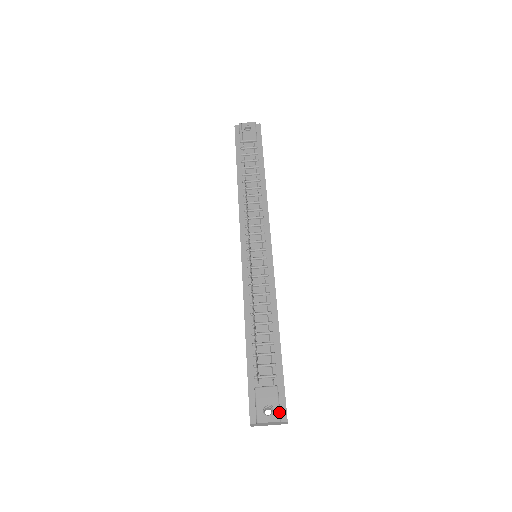
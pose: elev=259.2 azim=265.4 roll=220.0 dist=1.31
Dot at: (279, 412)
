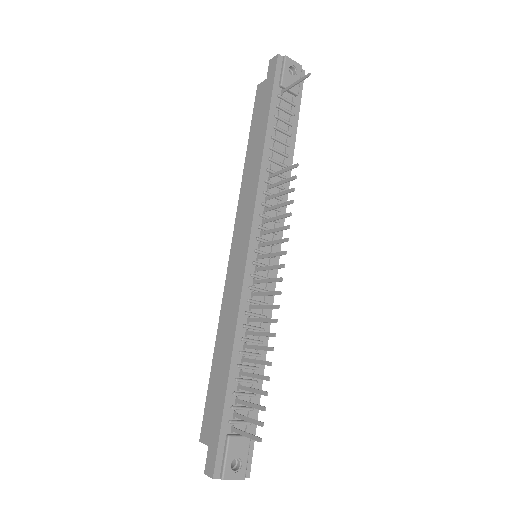
Dot at: (246, 468)
